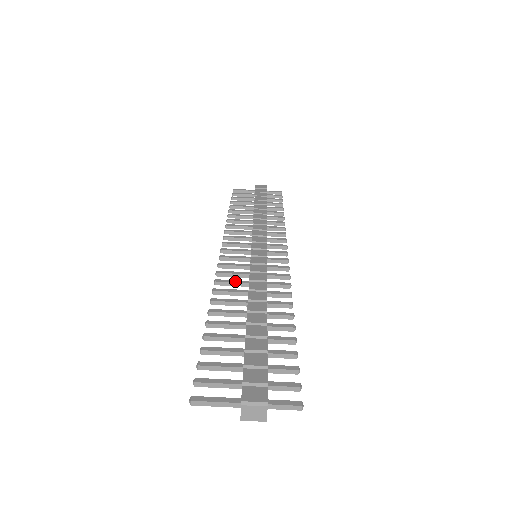
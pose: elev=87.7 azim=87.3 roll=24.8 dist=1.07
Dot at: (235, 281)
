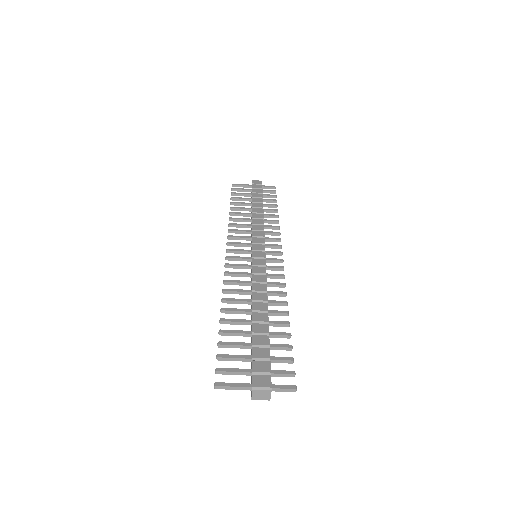
Dot at: (240, 281)
